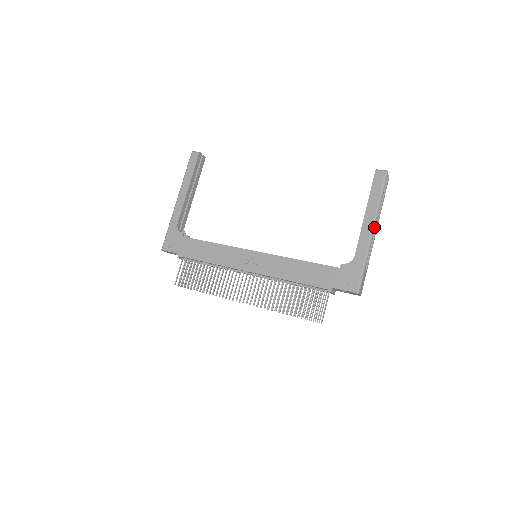
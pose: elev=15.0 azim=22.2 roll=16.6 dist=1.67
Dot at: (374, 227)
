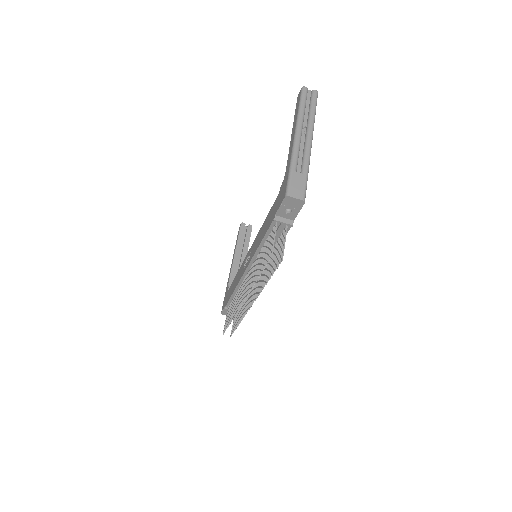
Dot at: (296, 132)
